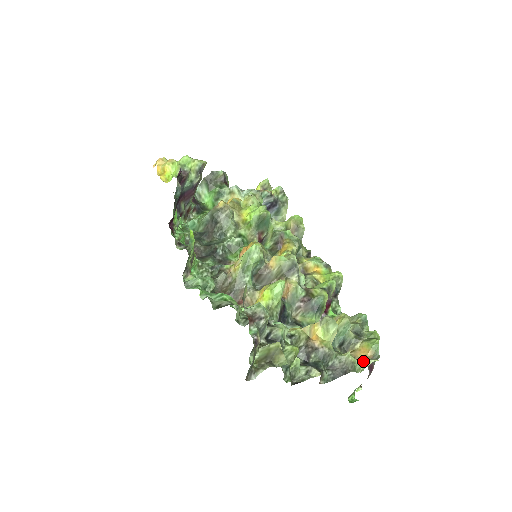
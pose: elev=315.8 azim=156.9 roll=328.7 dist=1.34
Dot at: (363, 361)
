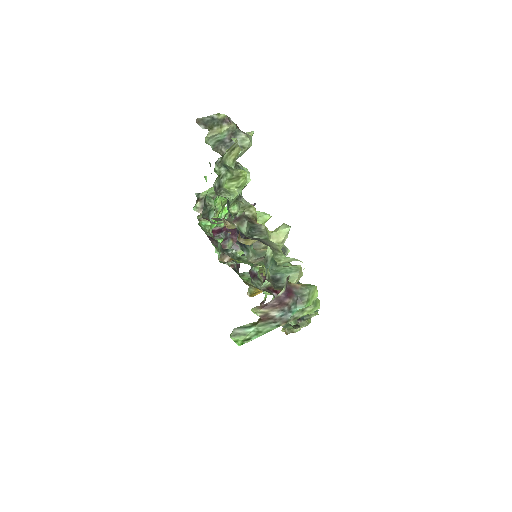
Dot at: (289, 257)
